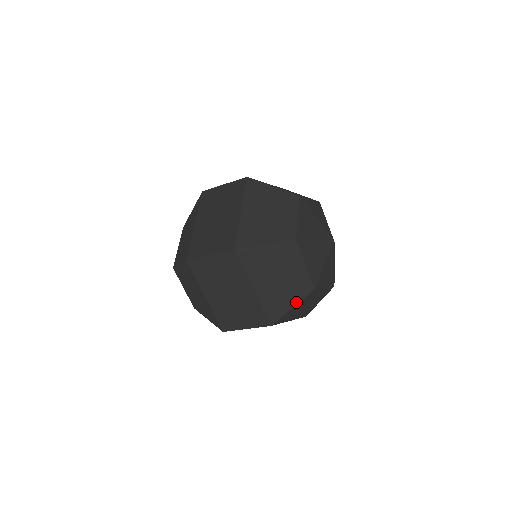
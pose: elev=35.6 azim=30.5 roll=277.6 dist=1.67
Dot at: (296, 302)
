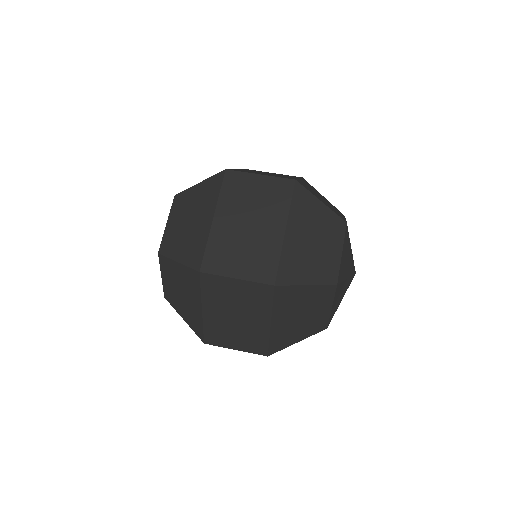
Dot at: (313, 282)
